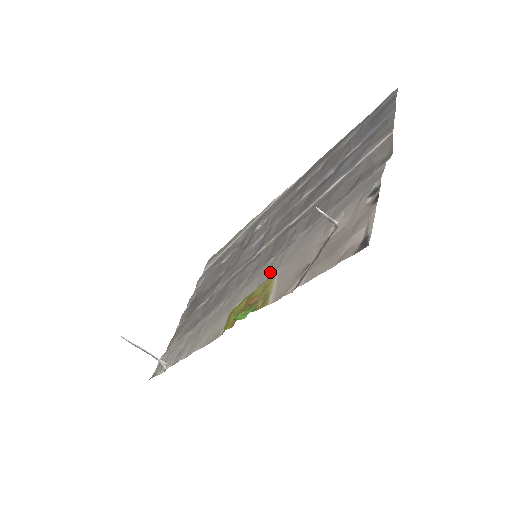
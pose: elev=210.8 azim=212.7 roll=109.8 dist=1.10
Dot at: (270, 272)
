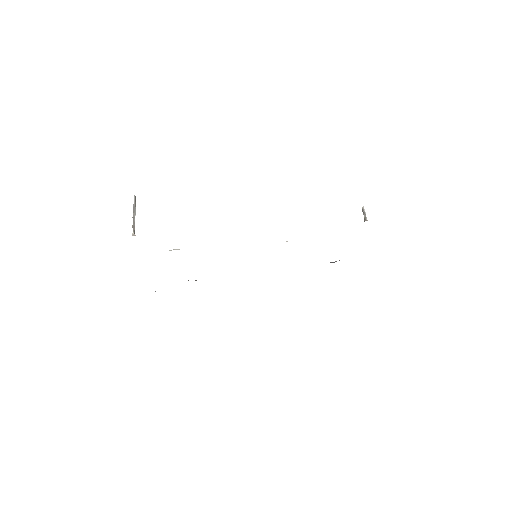
Dot at: occluded
